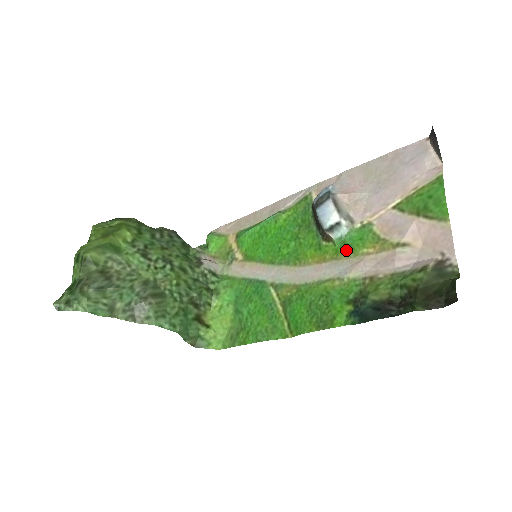
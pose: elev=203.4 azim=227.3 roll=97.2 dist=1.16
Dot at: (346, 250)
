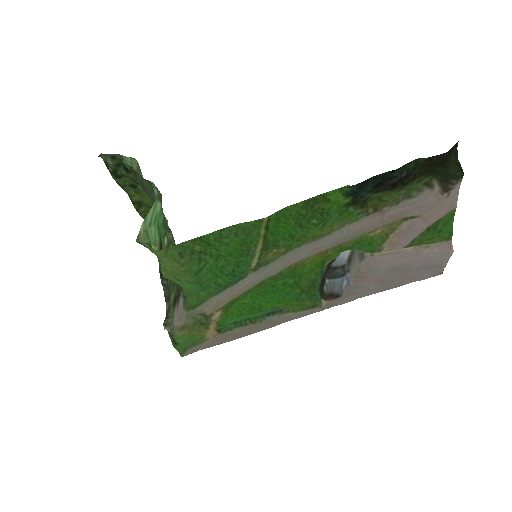
Dot at: (352, 244)
